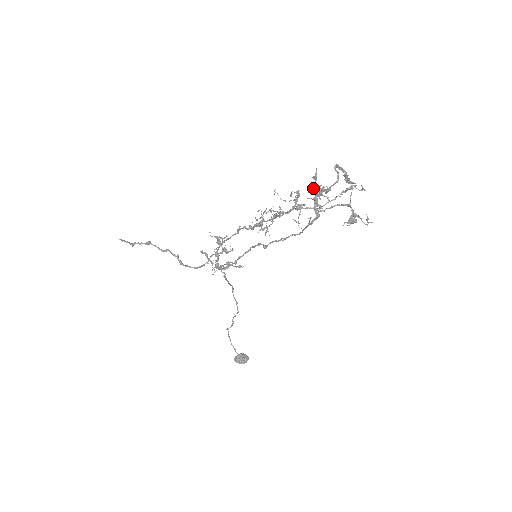
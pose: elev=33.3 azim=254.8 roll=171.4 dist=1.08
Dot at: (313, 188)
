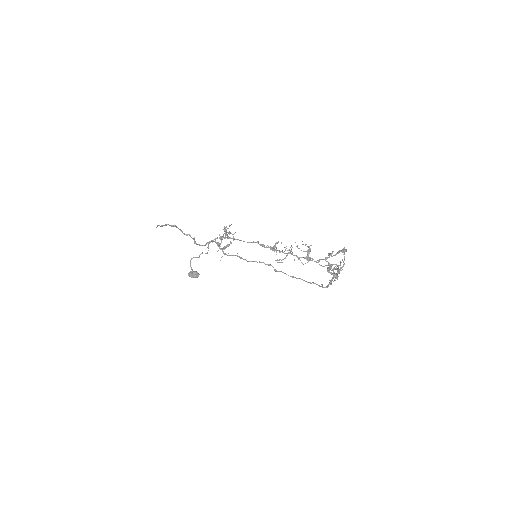
Dot at: (332, 273)
